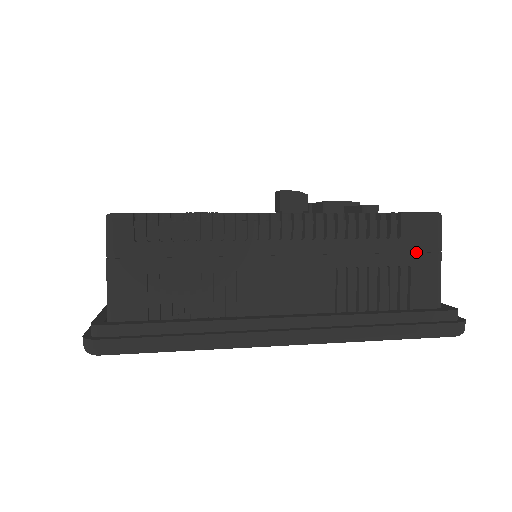
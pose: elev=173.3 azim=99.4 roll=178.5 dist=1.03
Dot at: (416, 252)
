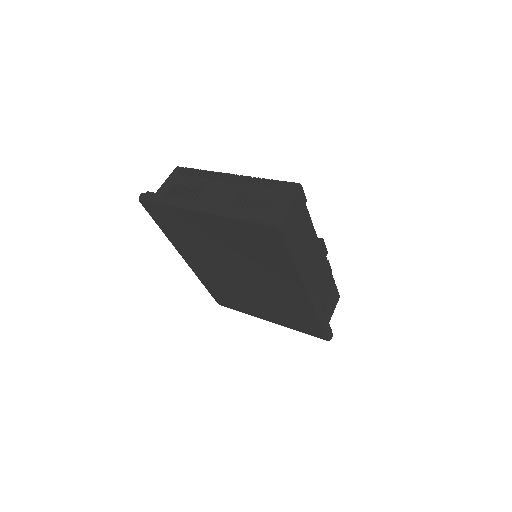
Dot at: (280, 196)
